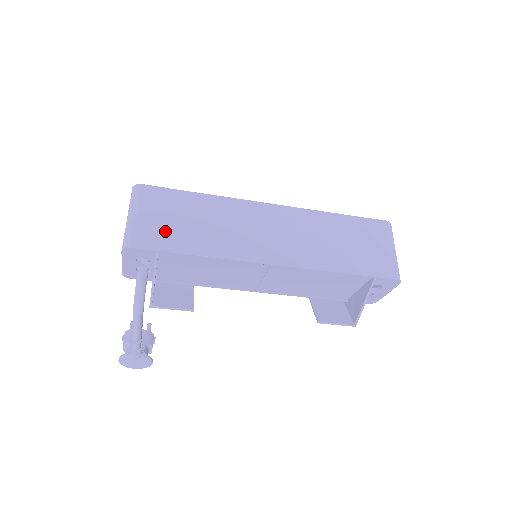
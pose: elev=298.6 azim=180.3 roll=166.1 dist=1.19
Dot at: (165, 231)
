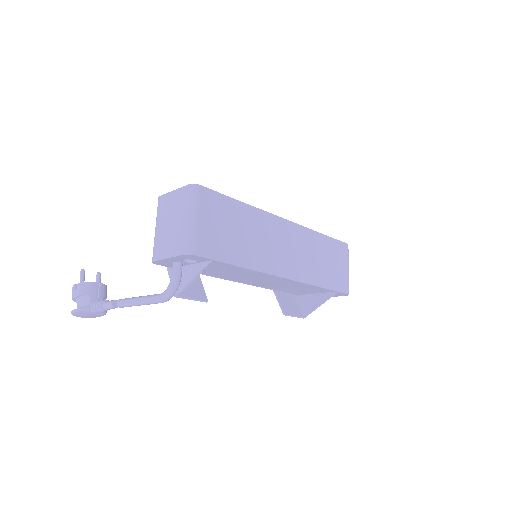
Dot at: (219, 240)
